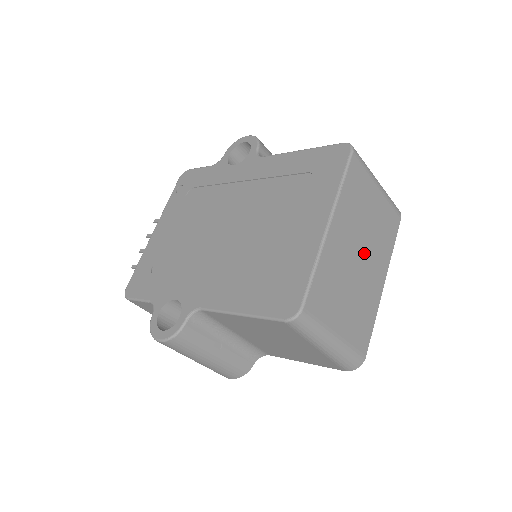
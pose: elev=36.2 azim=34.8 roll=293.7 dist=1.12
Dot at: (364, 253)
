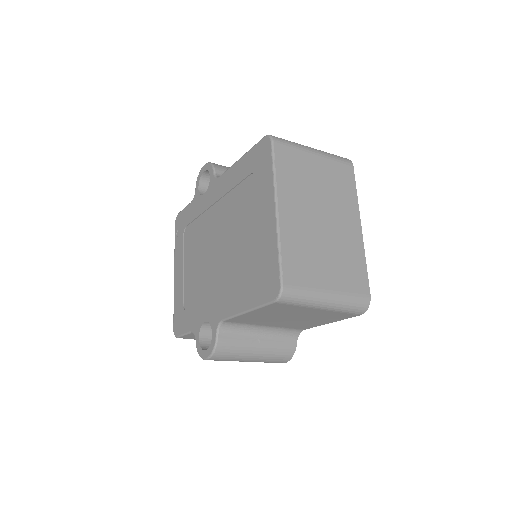
Dot at: (326, 214)
